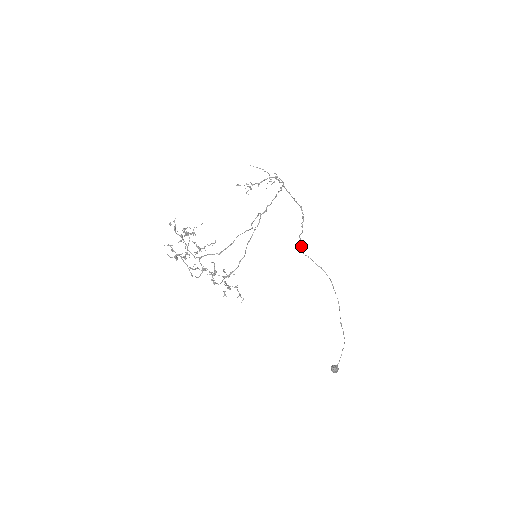
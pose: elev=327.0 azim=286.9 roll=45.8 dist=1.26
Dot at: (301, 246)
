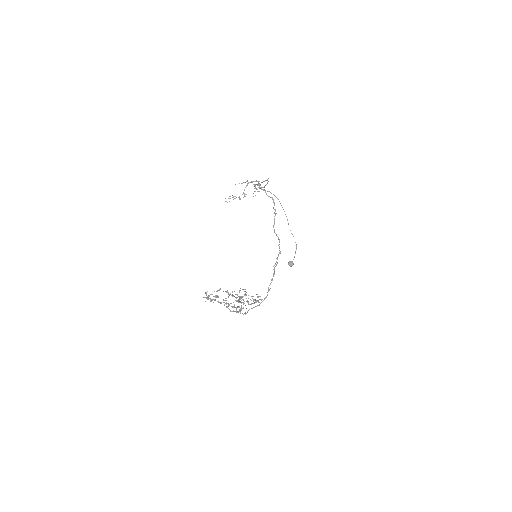
Dot at: occluded
